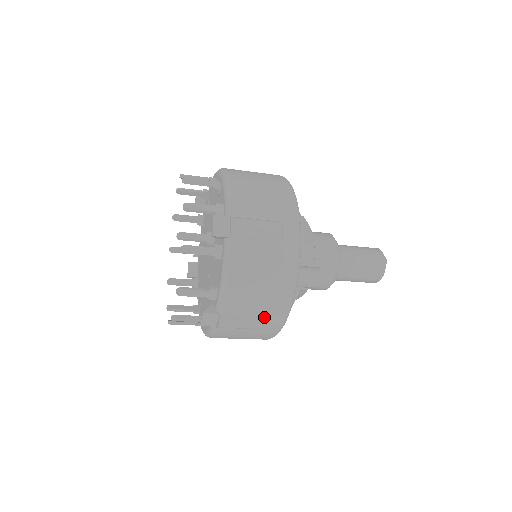
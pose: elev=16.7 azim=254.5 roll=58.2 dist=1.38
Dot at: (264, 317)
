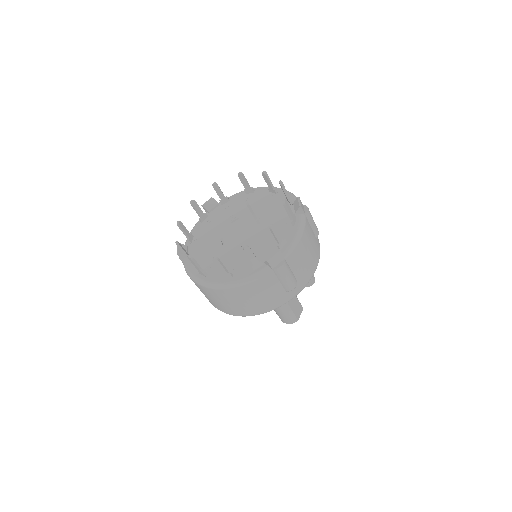
Dot at: (297, 280)
